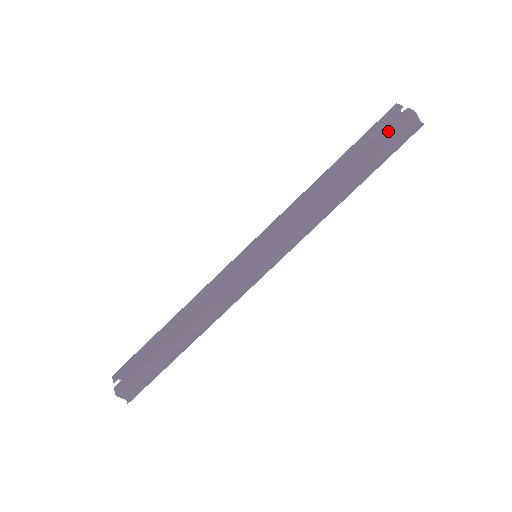
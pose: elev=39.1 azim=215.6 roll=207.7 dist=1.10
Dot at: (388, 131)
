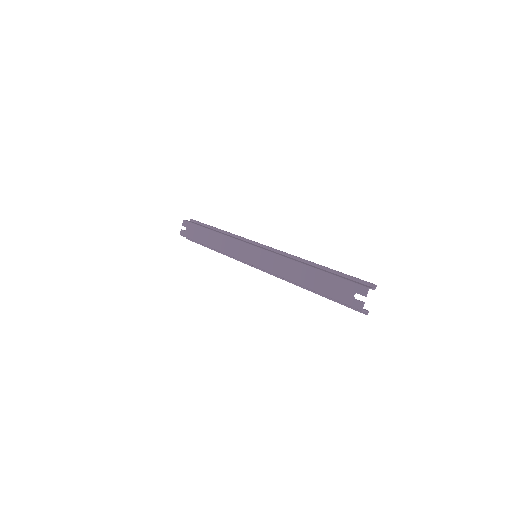
Dot at: (343, 299)
